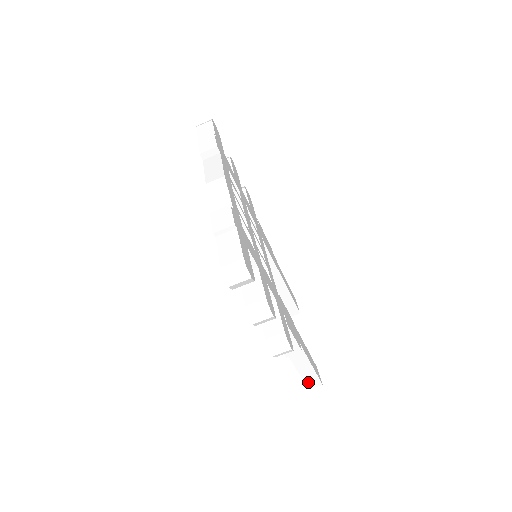
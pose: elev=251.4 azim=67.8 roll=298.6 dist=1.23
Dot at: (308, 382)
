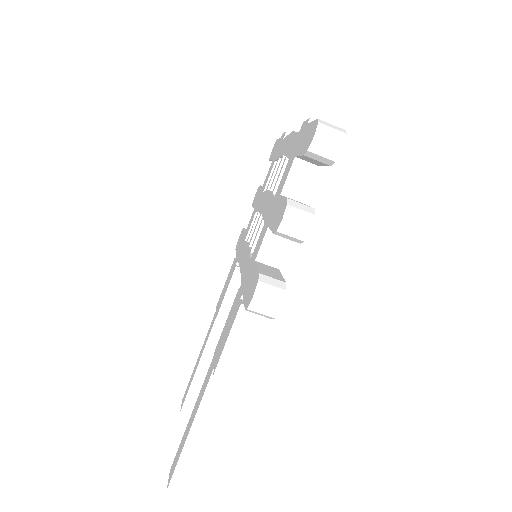
Dot at: (179, 472)
